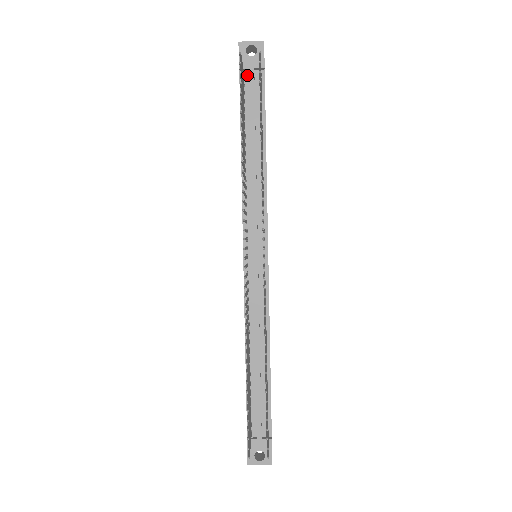
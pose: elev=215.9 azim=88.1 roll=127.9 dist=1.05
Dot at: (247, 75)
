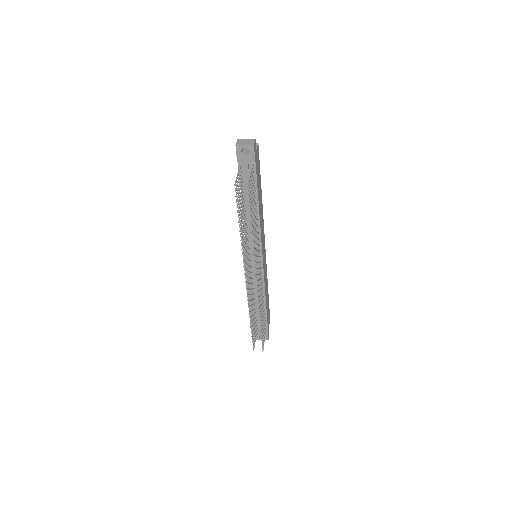
Dot at: (243, 164)
